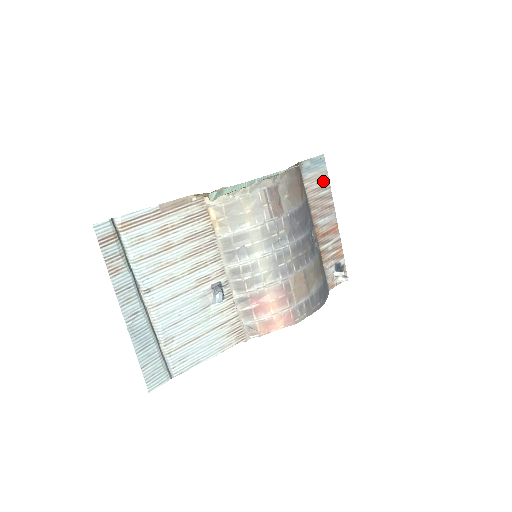
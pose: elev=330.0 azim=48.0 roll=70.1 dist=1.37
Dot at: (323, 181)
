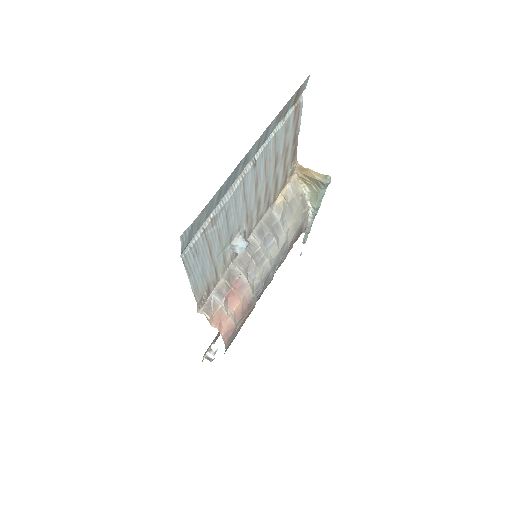
Dot at: occluded
